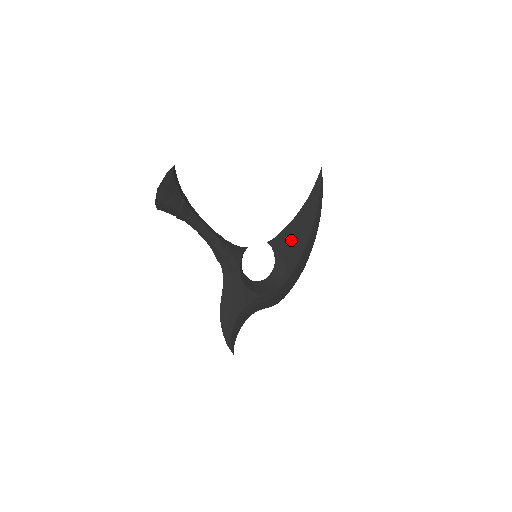
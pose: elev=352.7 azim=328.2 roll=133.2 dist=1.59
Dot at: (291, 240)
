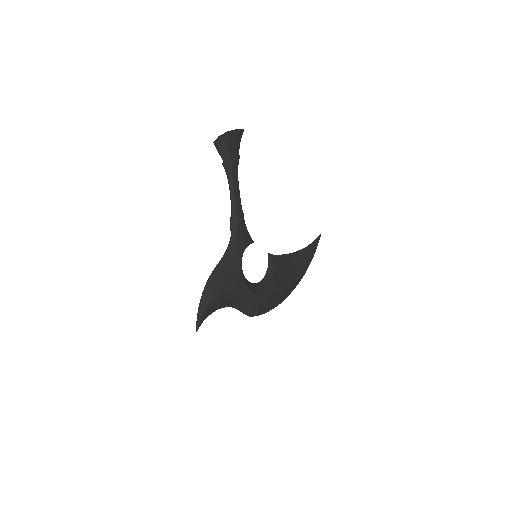
Dot at: (284, 268)
